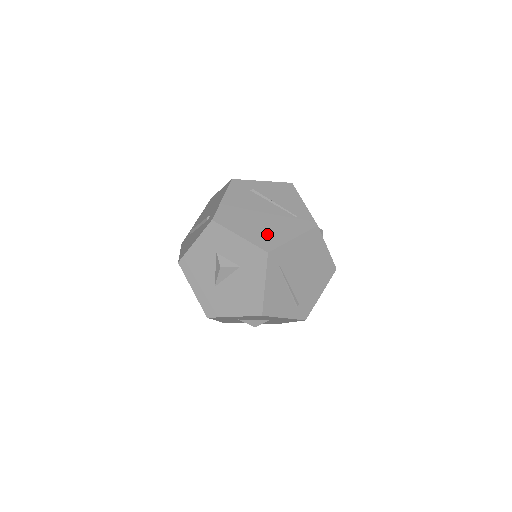
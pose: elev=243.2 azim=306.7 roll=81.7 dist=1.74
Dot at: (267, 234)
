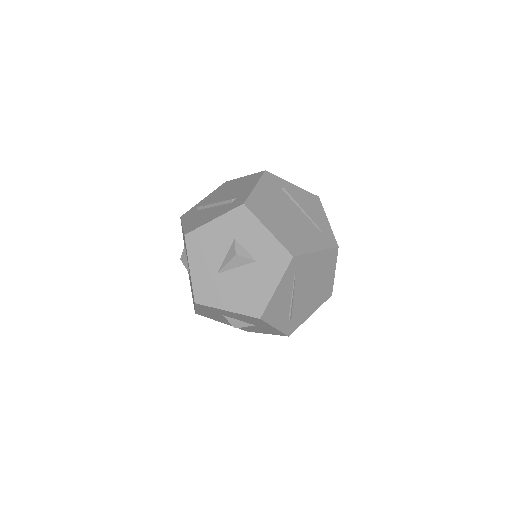
Dot at: (294, 238)
